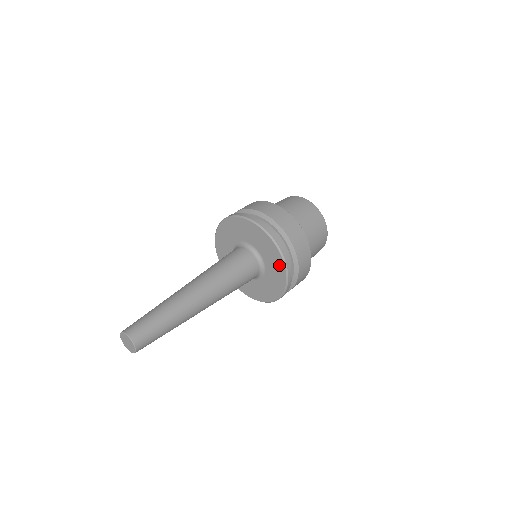
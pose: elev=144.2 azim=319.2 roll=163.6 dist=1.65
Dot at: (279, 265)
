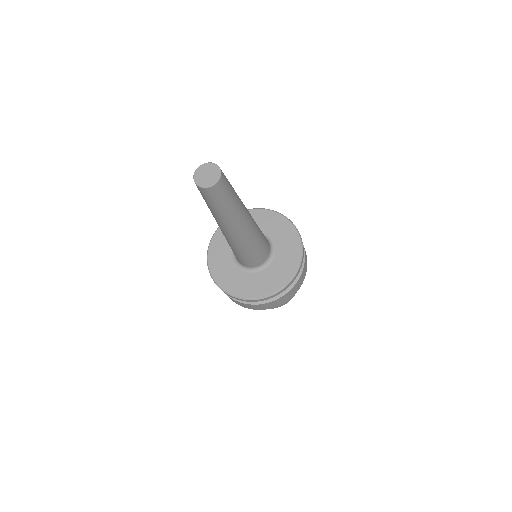
Dot at: (293, 240)
